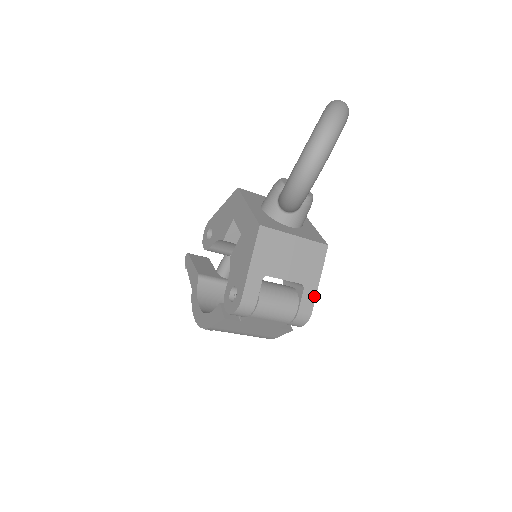
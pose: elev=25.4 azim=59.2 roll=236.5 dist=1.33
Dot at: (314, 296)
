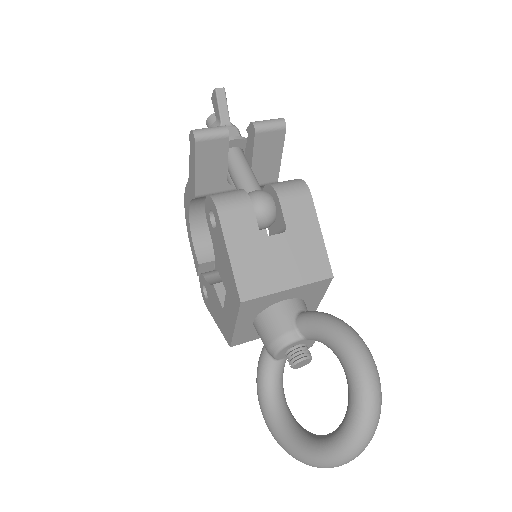
Dot at: occluded
